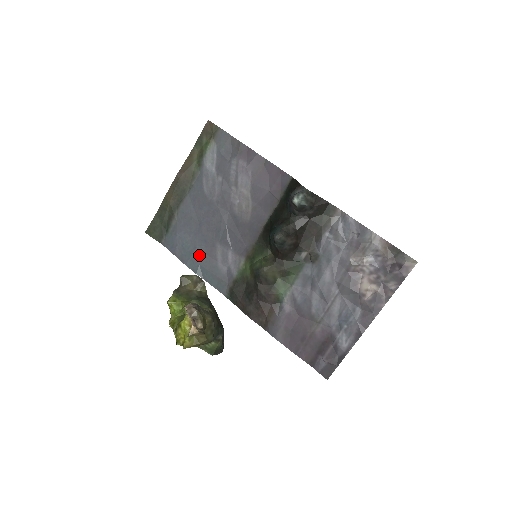
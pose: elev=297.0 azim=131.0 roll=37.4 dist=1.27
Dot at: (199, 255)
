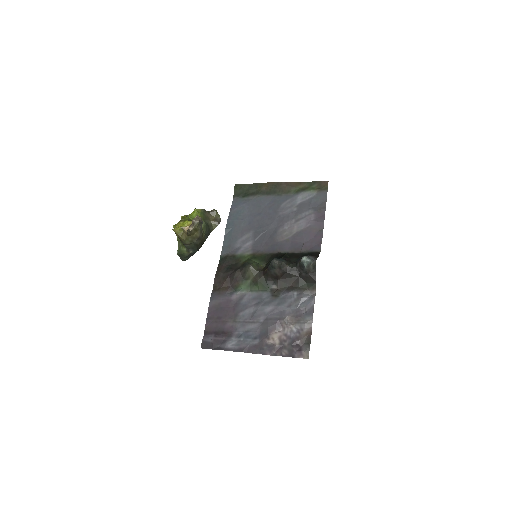
Dot at: (239, 224)
